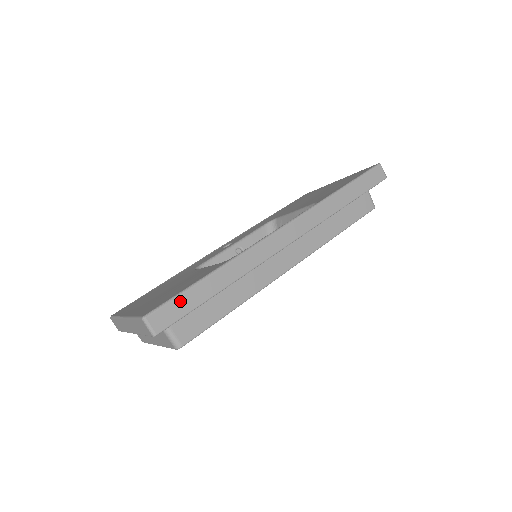
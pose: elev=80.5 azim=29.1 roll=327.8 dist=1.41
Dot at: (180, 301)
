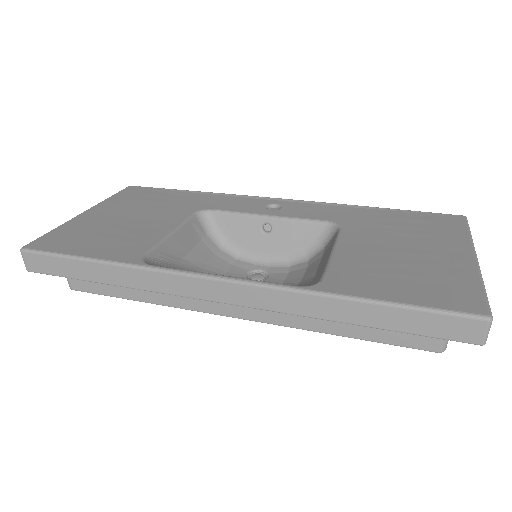
Dot at: (58, 262)
